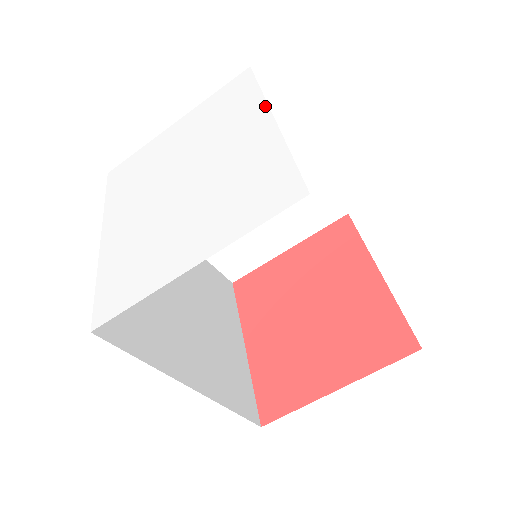
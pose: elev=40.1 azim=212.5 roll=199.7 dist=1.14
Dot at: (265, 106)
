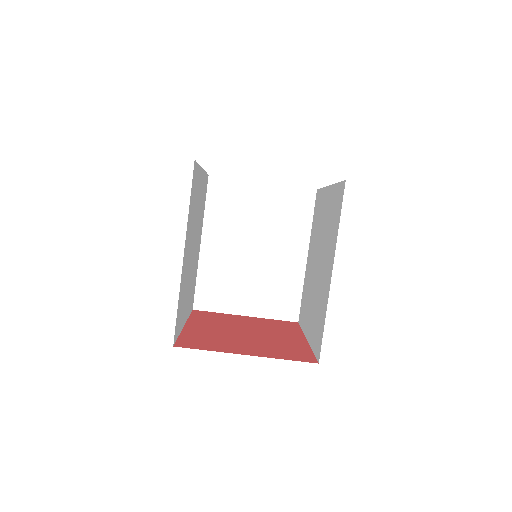
Dot at: occluded
